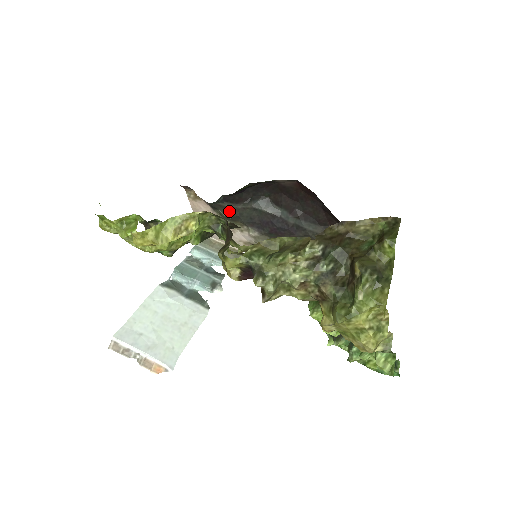
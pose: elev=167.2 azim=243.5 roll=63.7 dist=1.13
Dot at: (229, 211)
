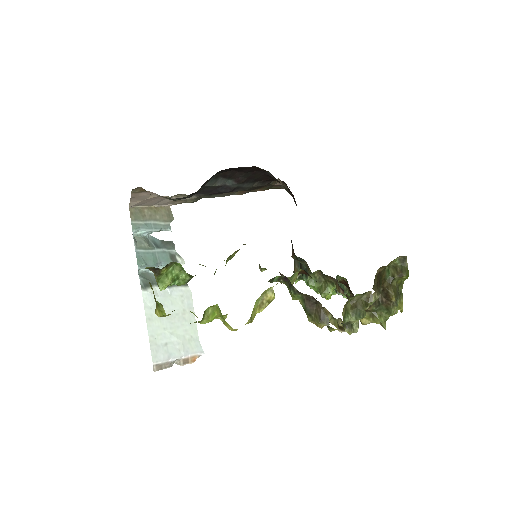
Dot at: occluded
